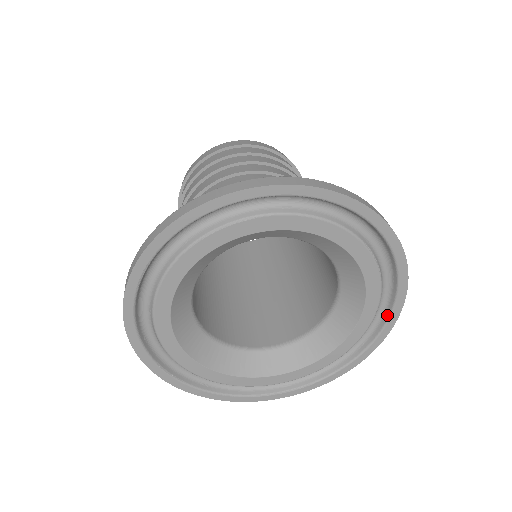
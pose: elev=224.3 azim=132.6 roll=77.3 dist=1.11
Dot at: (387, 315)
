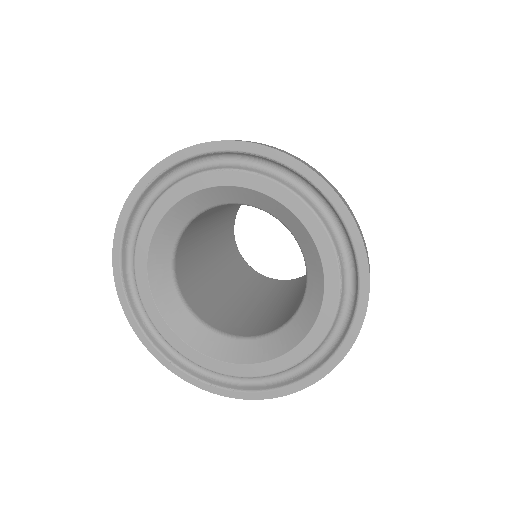
Dot at: (330, 354)
